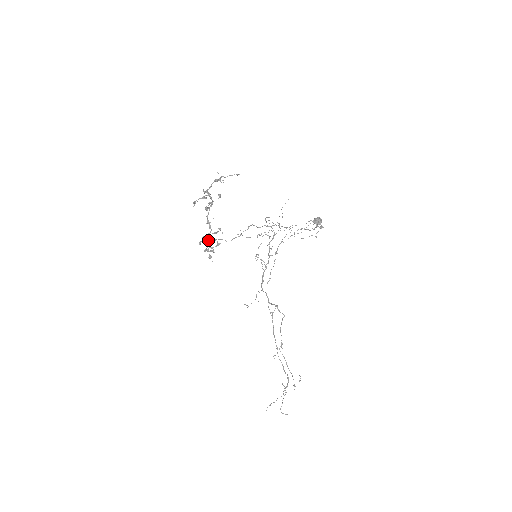
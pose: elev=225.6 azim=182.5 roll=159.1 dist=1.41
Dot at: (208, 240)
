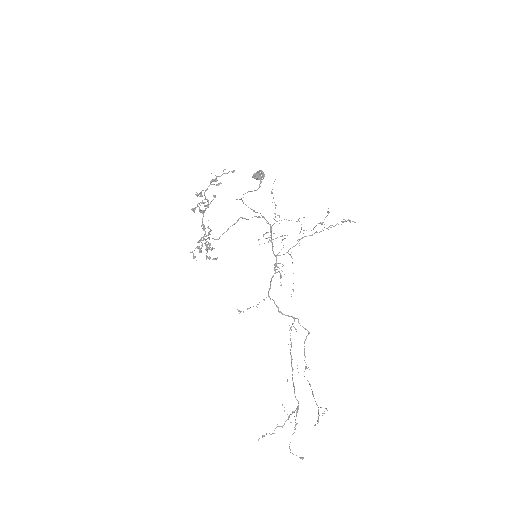
Dot at: (207, 246)
